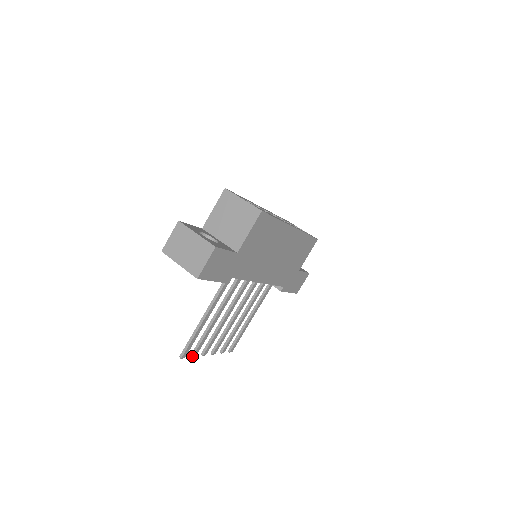
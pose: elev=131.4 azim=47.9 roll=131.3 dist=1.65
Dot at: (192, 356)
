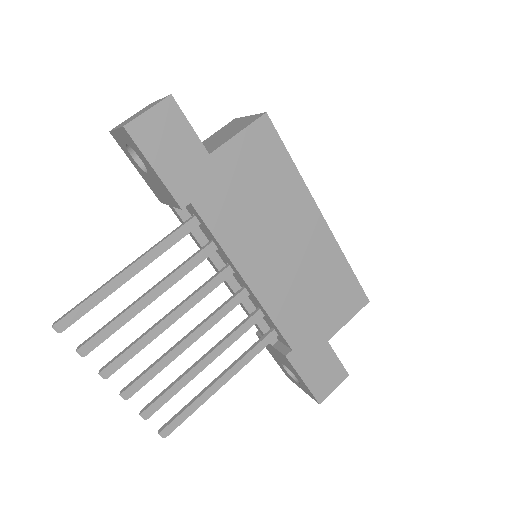
Dot at: (77, 348)
